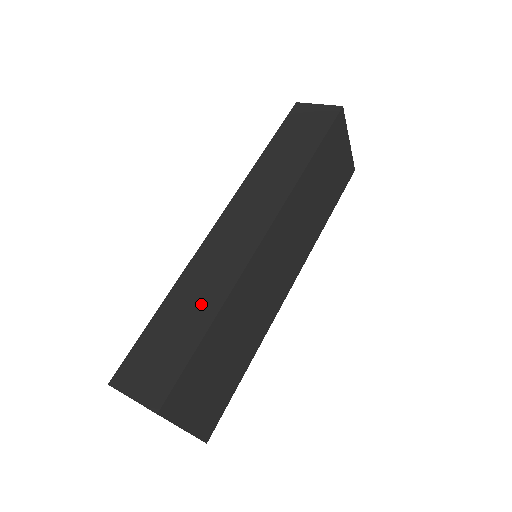
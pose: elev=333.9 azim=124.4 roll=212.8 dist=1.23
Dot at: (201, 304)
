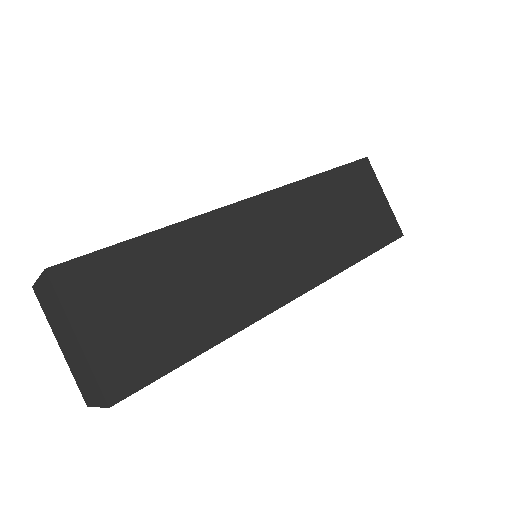
Dot at: occluded
